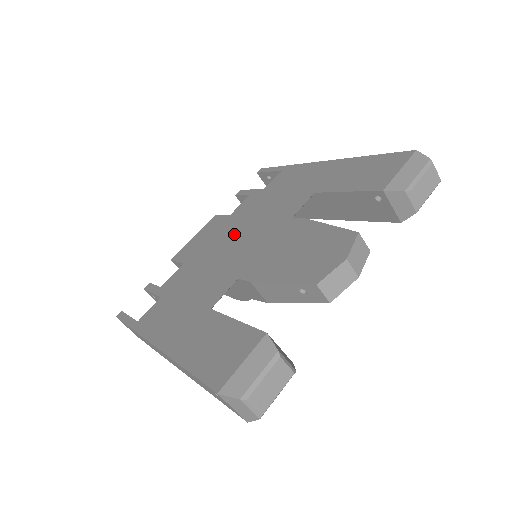
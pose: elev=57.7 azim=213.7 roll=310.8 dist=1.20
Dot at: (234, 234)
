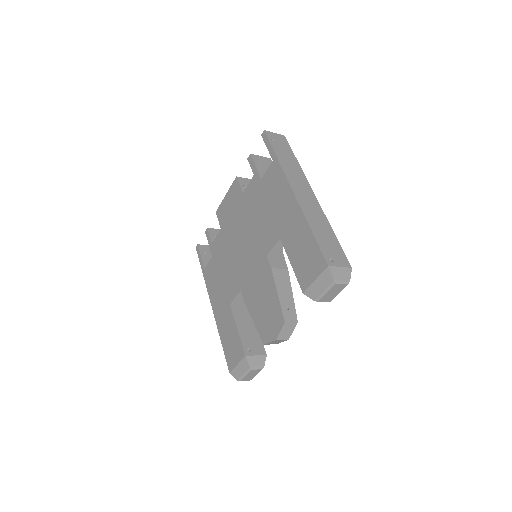
Dot at: (242, 230)
